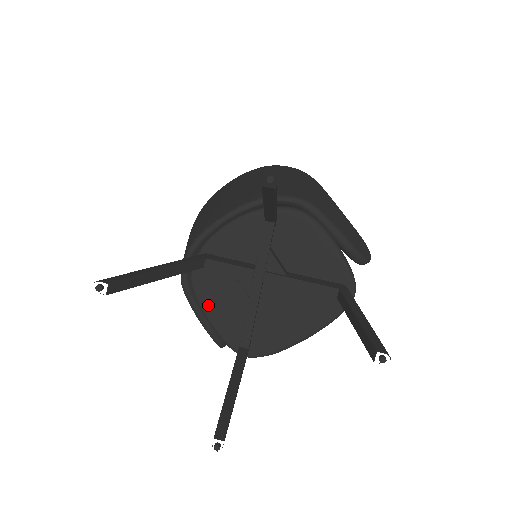
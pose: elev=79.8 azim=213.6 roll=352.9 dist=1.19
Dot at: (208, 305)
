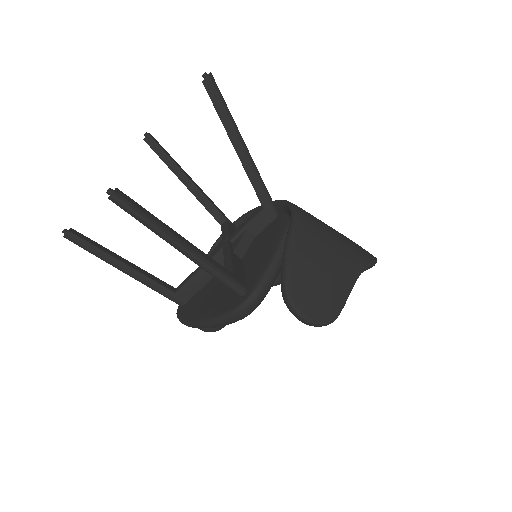
Dot at: occluded
